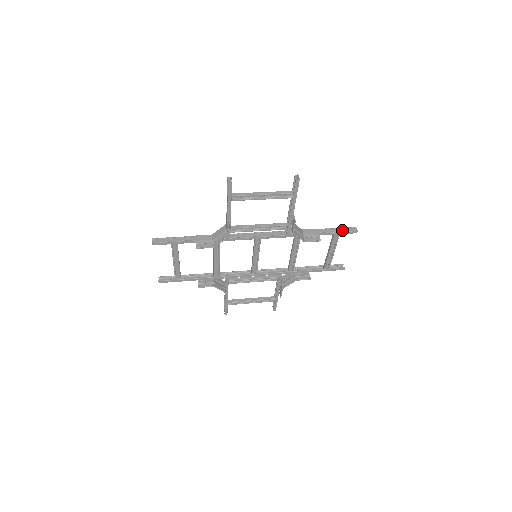
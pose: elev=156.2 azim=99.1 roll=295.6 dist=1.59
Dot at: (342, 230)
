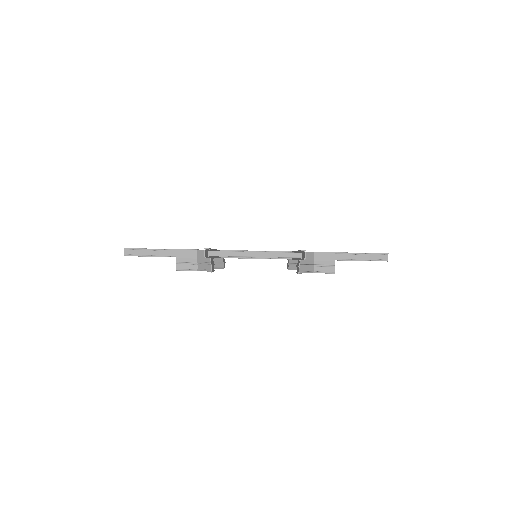
Dot at: (368, 258)
